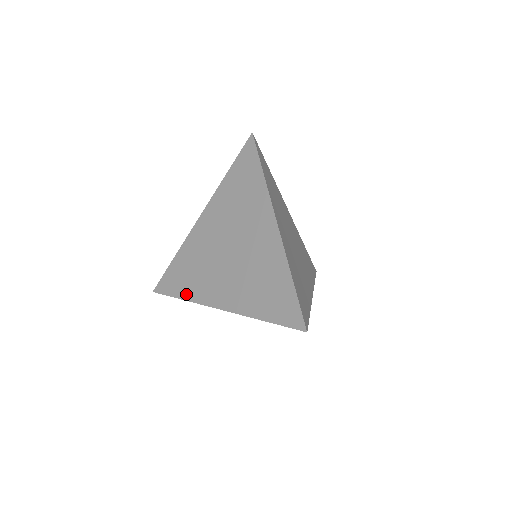
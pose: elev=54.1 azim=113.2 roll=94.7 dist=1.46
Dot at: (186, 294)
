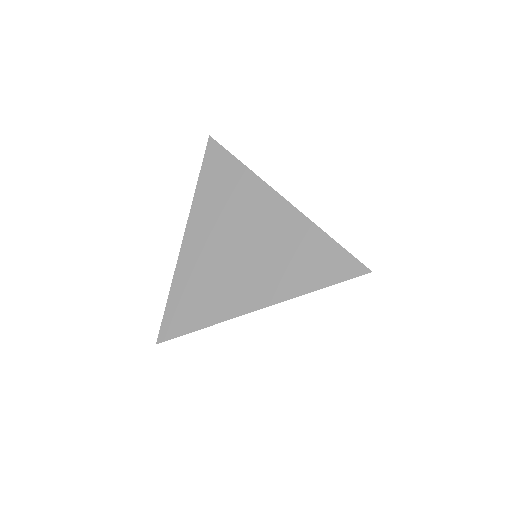
Dot at: (205, 320)
